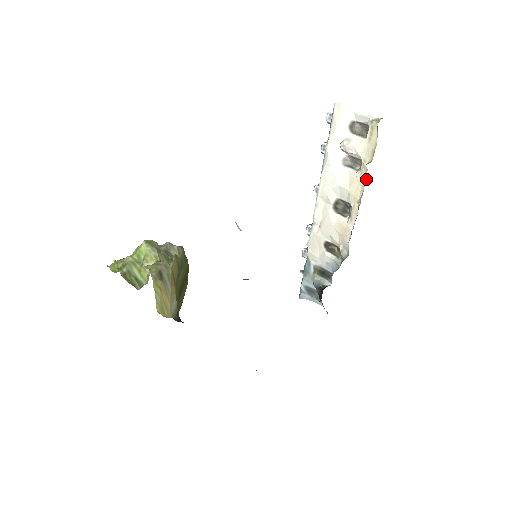
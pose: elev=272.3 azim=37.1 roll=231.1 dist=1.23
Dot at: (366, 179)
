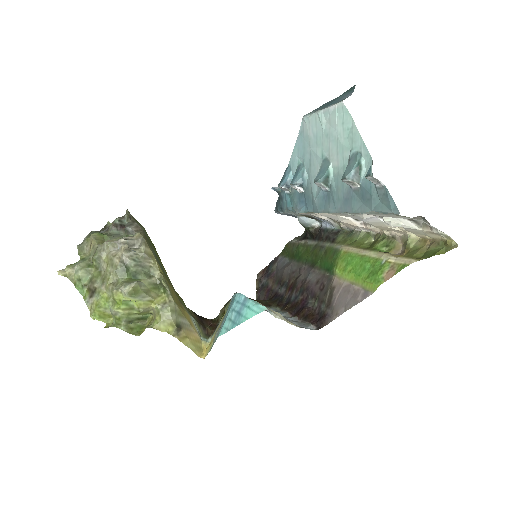
Dot at: (402, 235)
